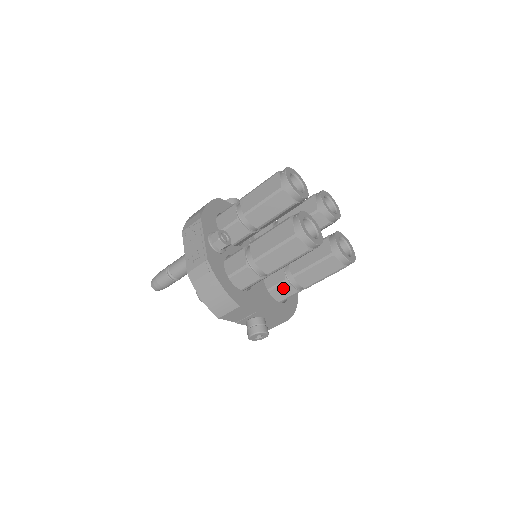
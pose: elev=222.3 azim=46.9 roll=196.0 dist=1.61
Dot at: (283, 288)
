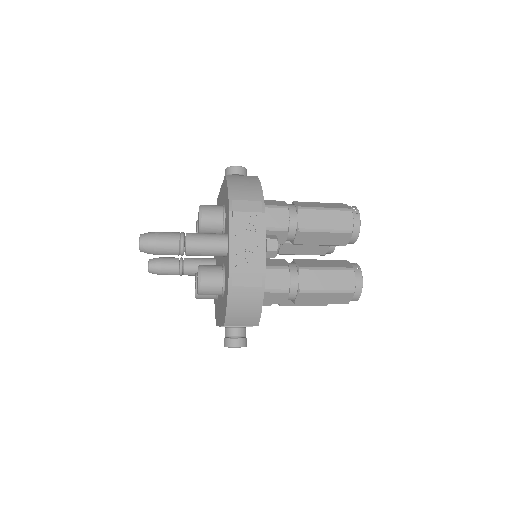
Dot at: occluded
